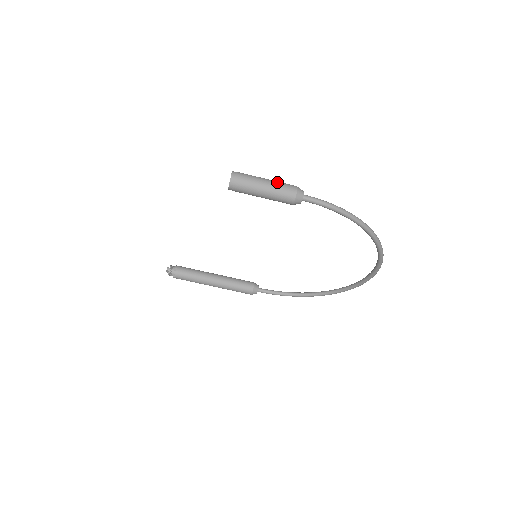
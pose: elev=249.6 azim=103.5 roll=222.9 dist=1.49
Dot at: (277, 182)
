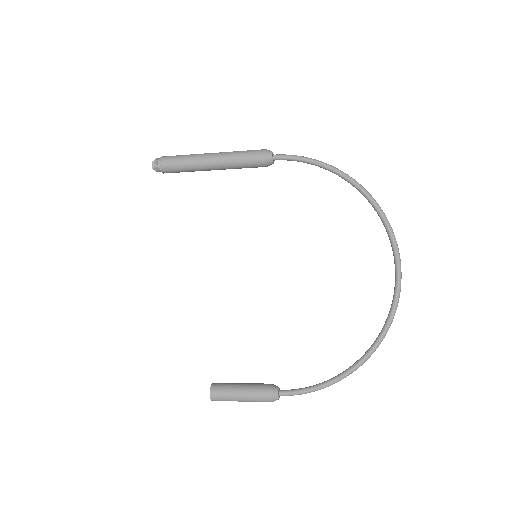
Dot at: occluded
